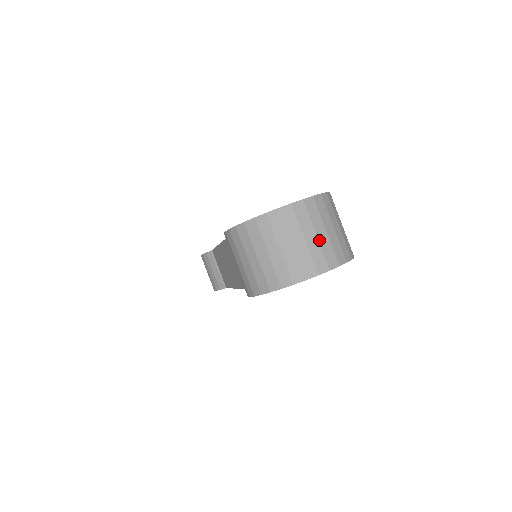
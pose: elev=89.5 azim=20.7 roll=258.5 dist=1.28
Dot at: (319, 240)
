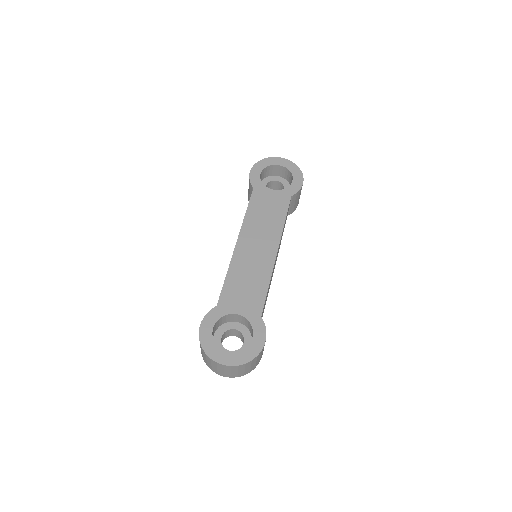
Dot at: (231, 373)
